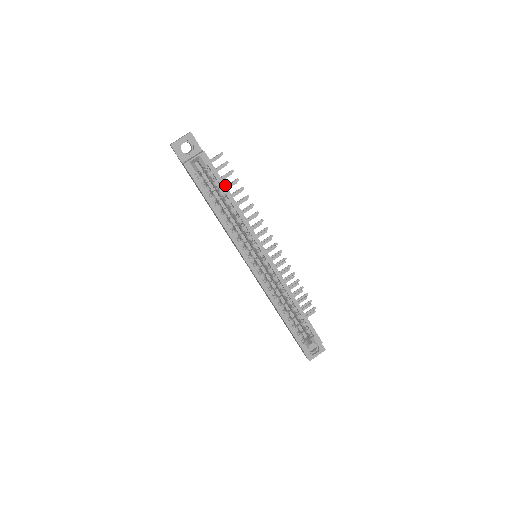
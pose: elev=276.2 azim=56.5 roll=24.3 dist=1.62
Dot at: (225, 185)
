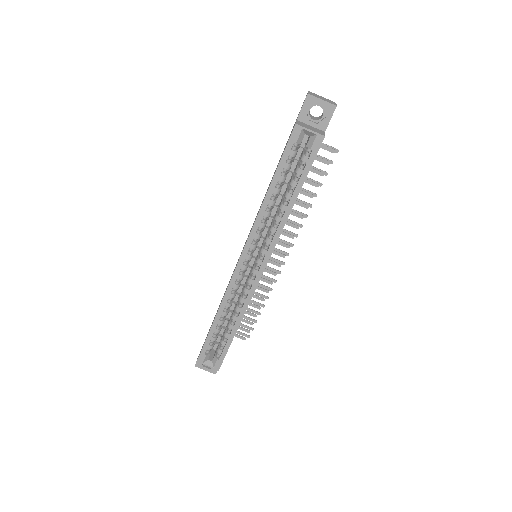
Dot at: occluded
